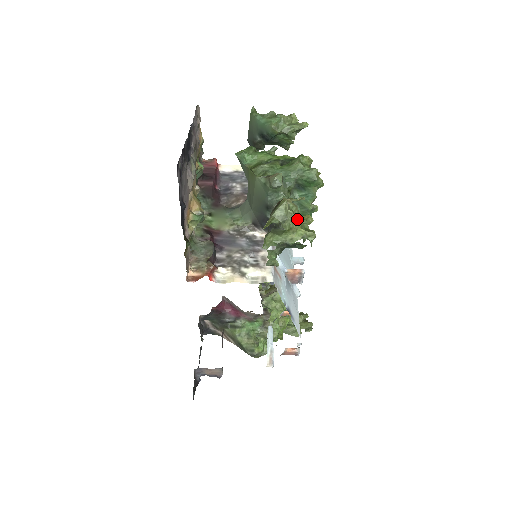
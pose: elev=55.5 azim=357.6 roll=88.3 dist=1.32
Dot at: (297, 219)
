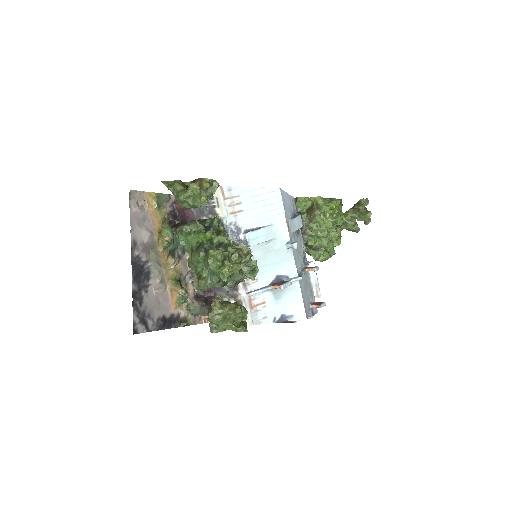
Dot at: (228, 317)
